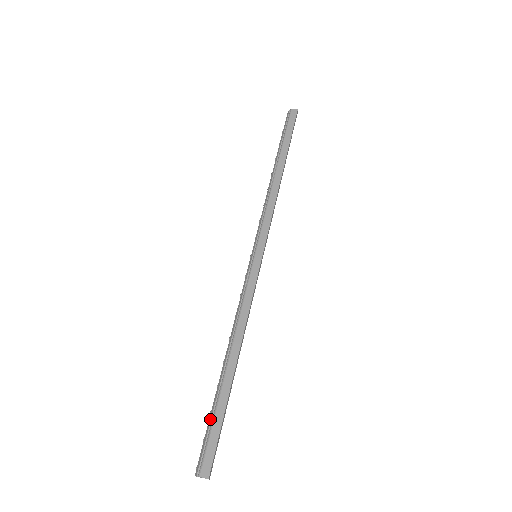
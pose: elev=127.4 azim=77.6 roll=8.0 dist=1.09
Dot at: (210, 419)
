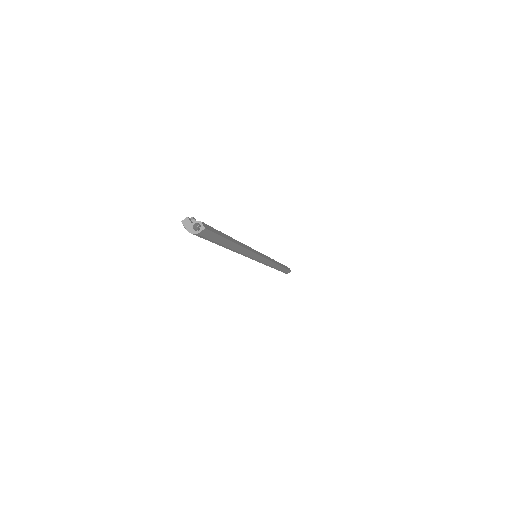
Dot at: occluded
